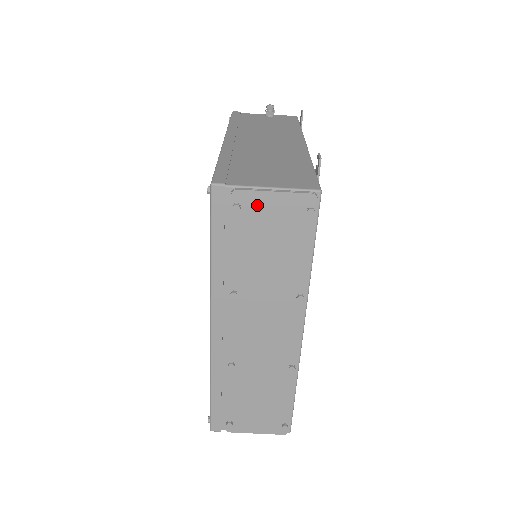
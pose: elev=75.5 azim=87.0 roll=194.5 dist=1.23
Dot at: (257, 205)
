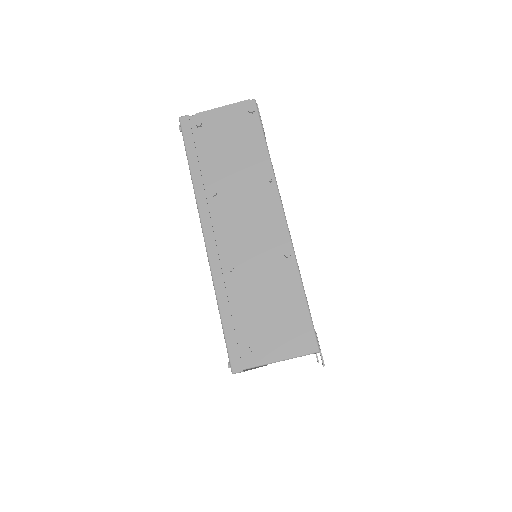
Dot at: (213, 119)
